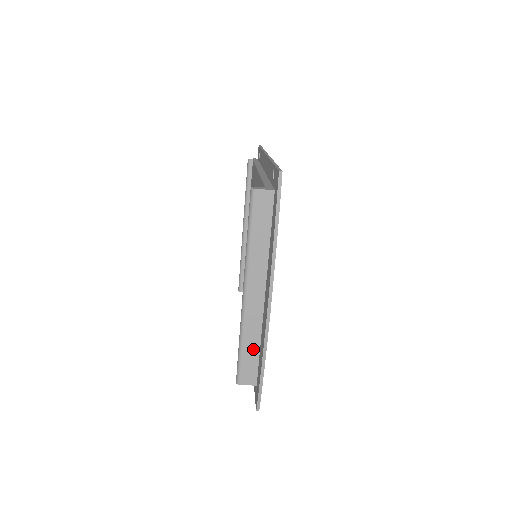
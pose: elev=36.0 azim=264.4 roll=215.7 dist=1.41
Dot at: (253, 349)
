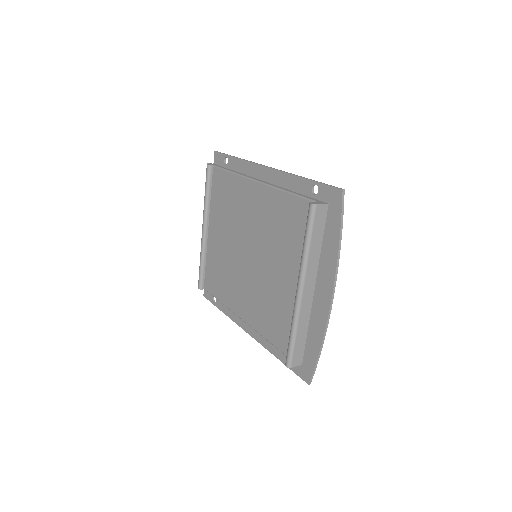
Dot at: (303, 335)
